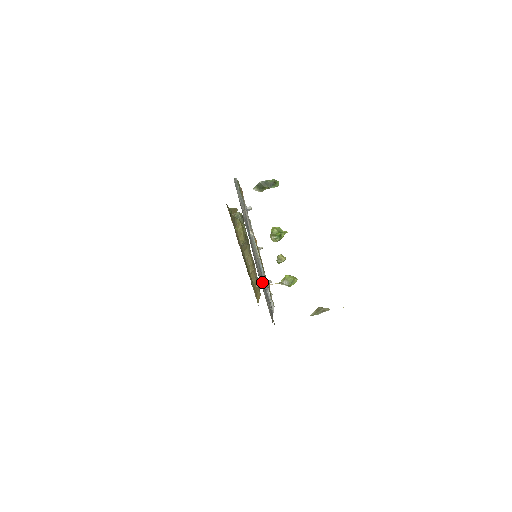
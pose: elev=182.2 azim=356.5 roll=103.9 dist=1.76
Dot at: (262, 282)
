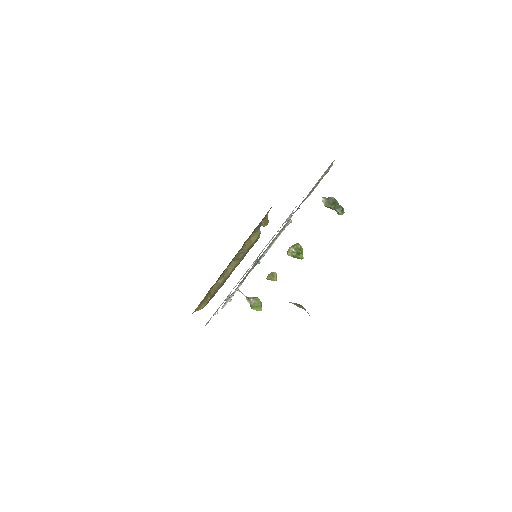
Dot at: (259, 258)
